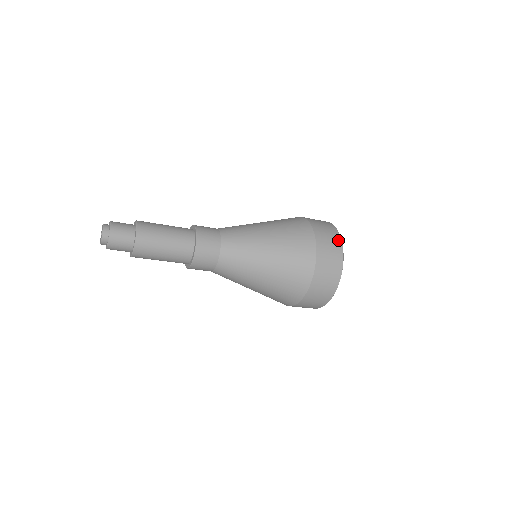
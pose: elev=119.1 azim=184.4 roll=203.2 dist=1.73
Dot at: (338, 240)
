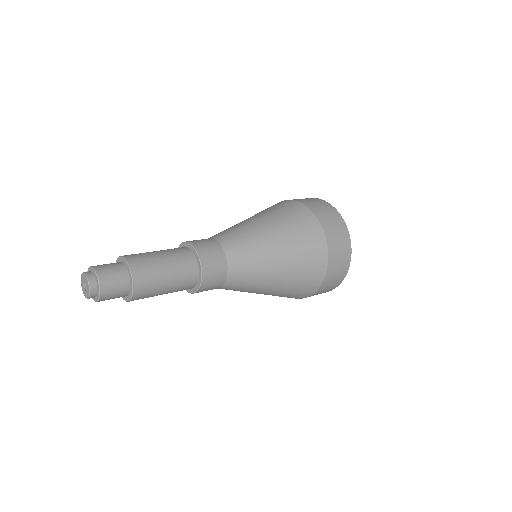
Dot at: occluded
